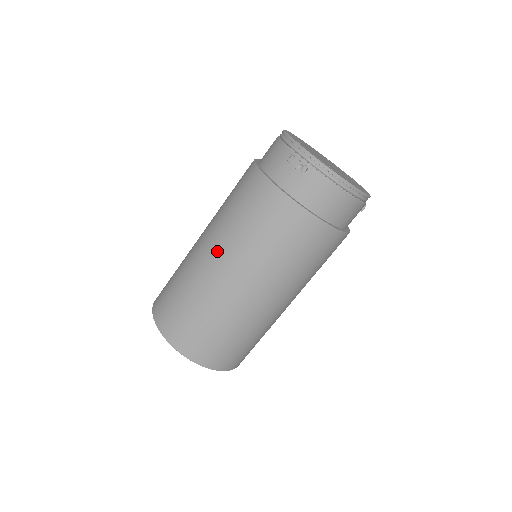
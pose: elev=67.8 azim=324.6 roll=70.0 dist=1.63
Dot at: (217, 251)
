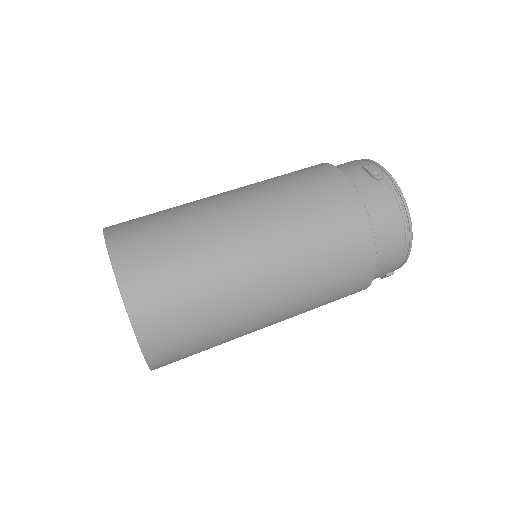
Dot at: (244, 197)
